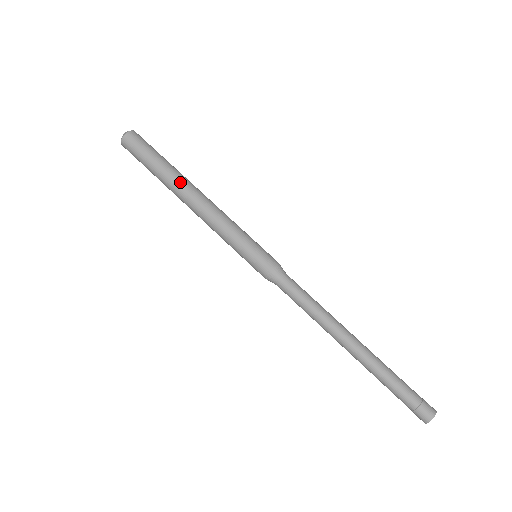
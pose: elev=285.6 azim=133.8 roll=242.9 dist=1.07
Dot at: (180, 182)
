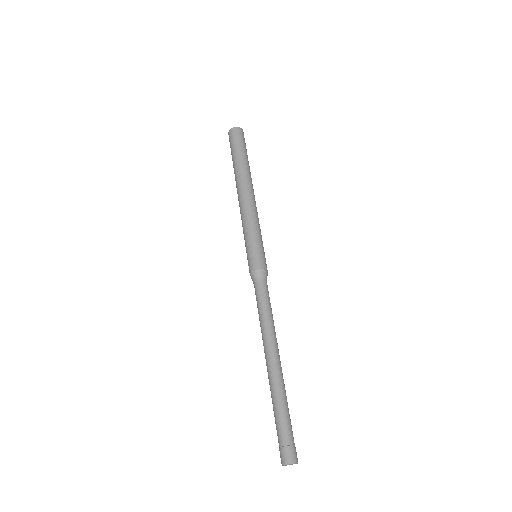
Dot at: (250, 177)
